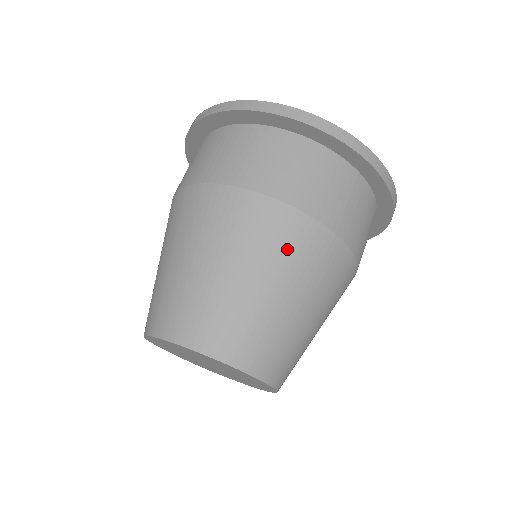
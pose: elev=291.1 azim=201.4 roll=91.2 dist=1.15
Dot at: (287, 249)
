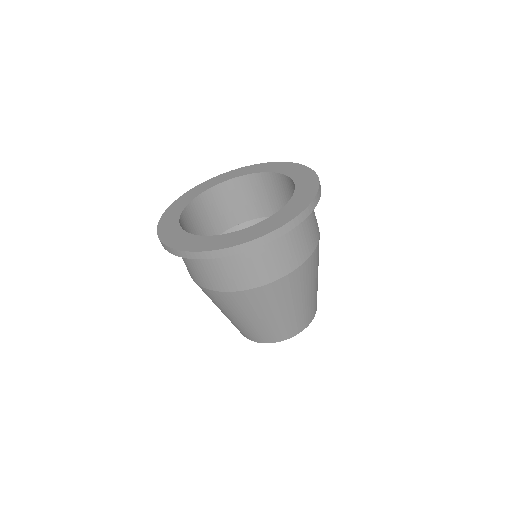
Dot at: (248, 305)
